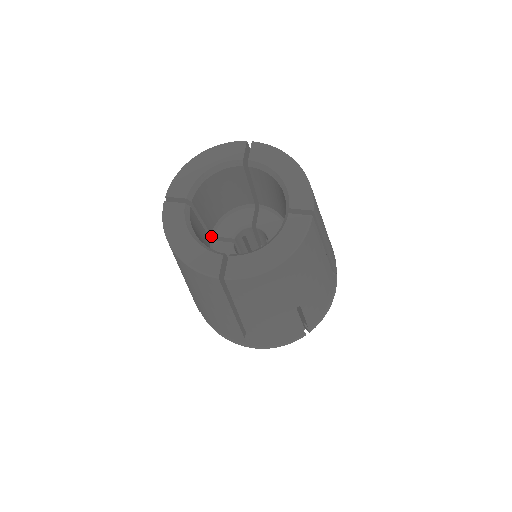
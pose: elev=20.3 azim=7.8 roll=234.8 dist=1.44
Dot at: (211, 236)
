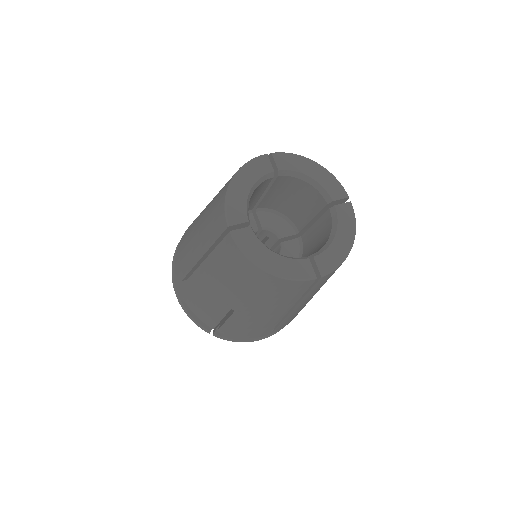
Dot at: occluded
